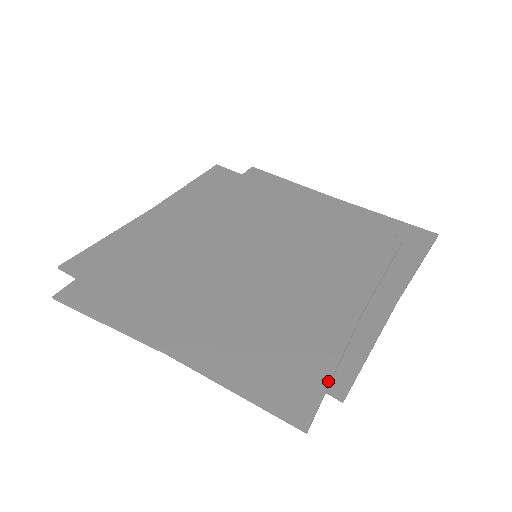
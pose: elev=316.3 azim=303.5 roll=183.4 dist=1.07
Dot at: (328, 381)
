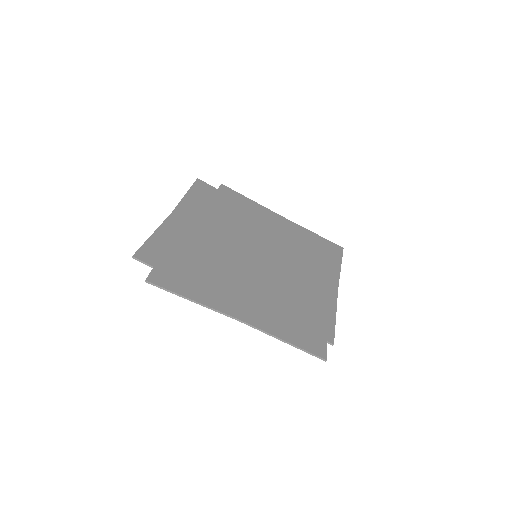
Dot at: (326, 334)
